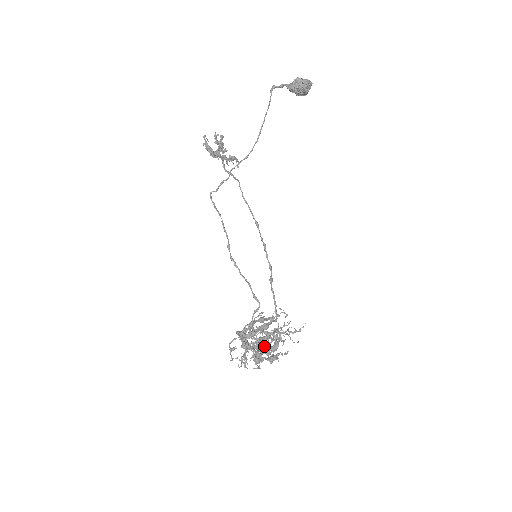
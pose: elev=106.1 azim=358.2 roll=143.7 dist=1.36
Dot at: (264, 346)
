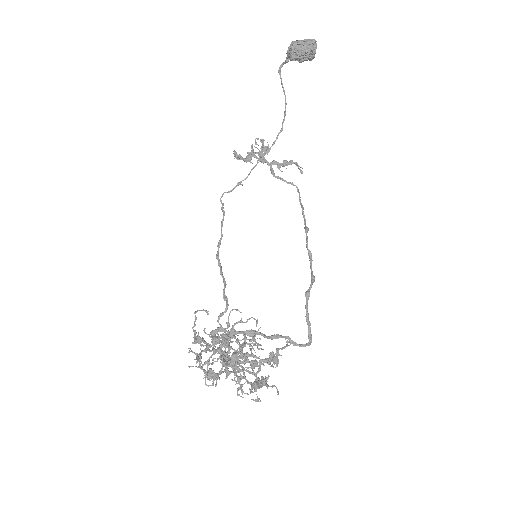
Dot at: (224, 359)
